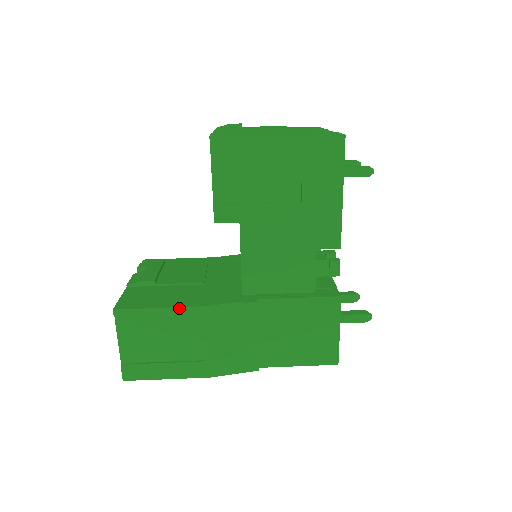
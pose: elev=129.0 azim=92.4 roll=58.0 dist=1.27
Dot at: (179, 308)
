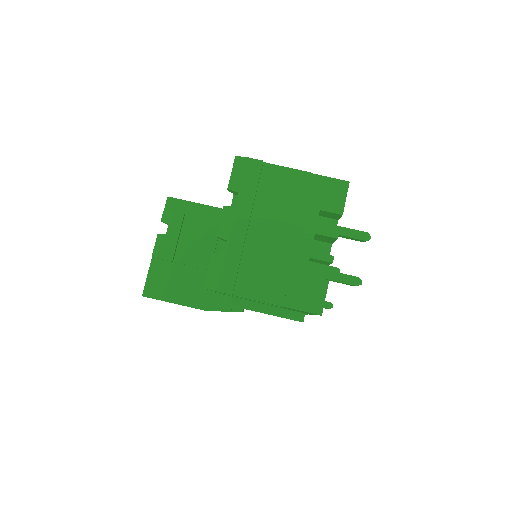
Dot at: (187, 306)
